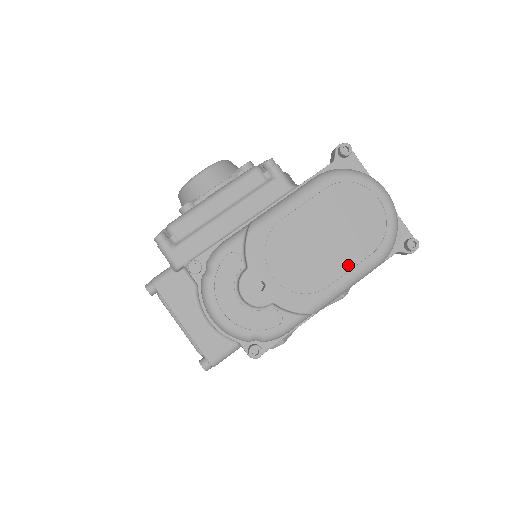
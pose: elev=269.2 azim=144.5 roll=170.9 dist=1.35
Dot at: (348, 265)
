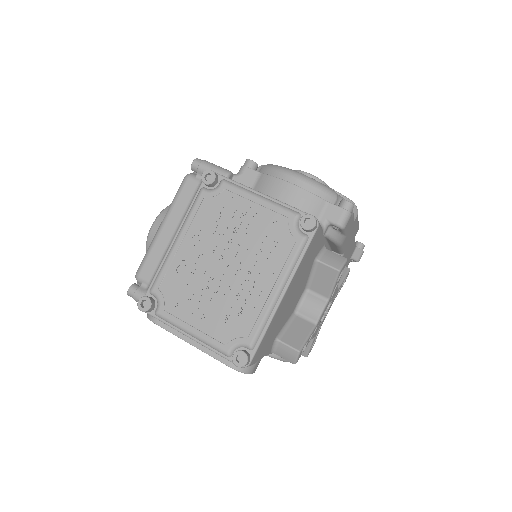
Dot at: occluded
